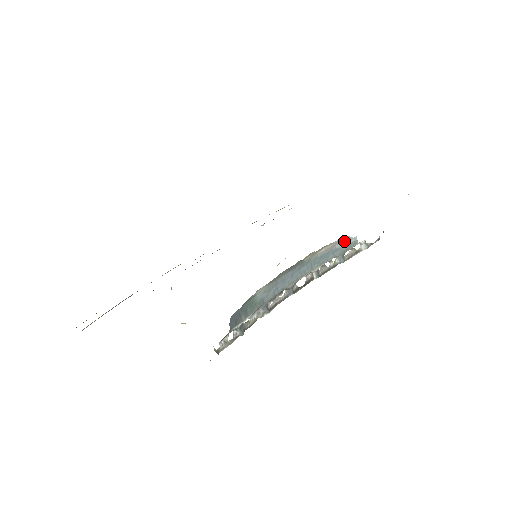
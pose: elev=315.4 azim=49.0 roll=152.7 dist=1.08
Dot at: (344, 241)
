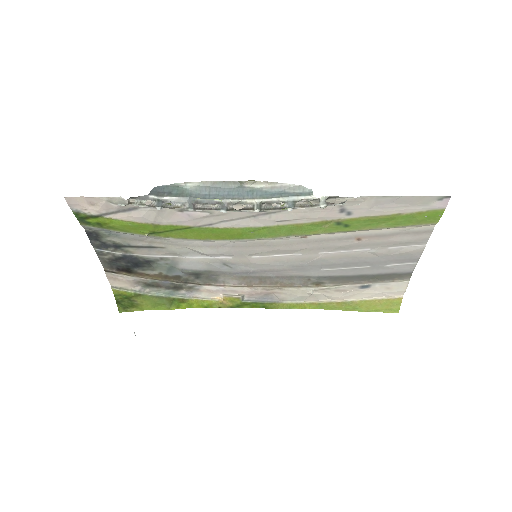
Dot at: (296, 189)
